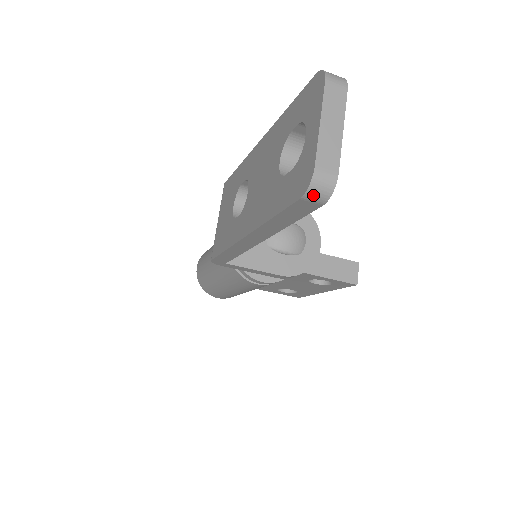
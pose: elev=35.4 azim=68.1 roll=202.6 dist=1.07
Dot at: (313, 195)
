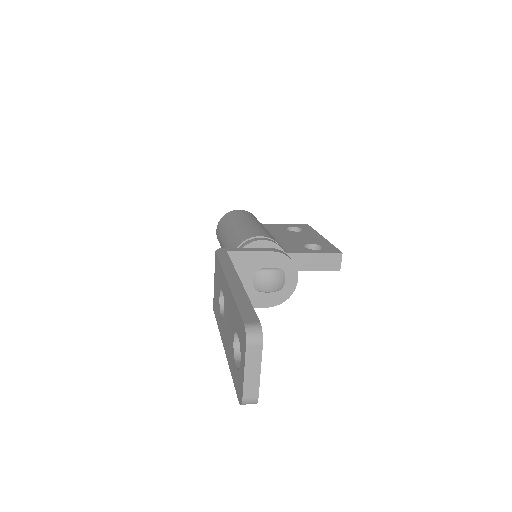
Dot at: (245, 404)
